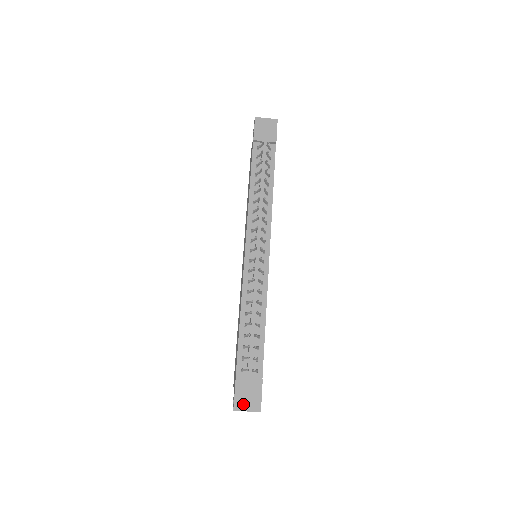
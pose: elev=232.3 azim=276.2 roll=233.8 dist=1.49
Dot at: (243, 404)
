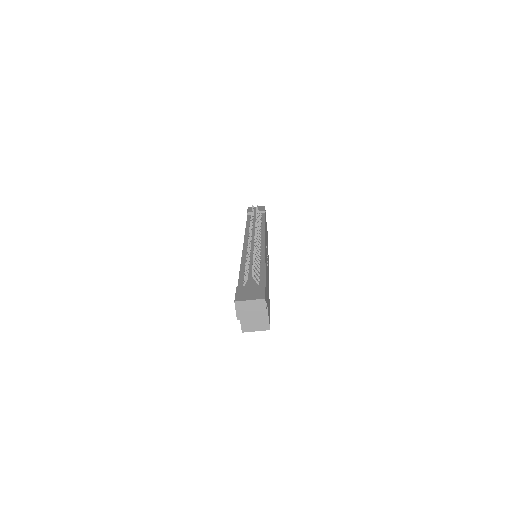
Dot at: (245, 297)
